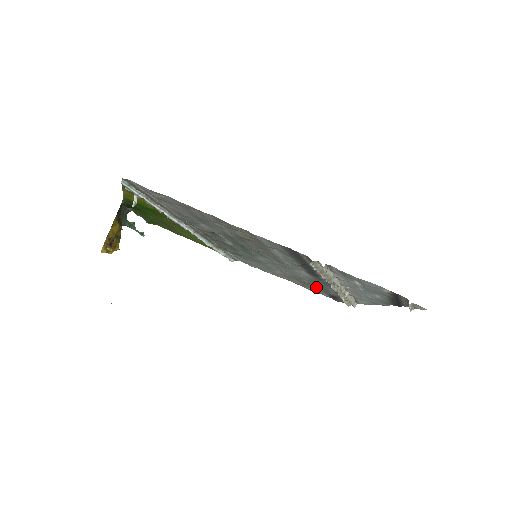
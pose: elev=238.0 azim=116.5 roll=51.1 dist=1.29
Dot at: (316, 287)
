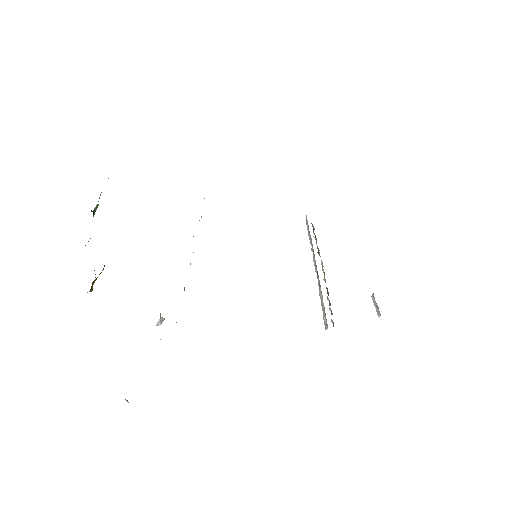
Dot at: occluded
